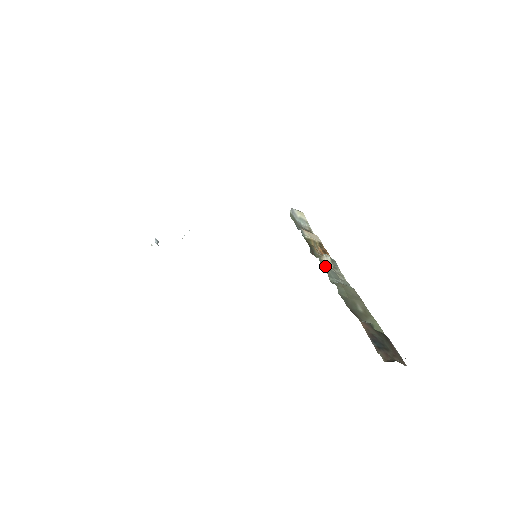
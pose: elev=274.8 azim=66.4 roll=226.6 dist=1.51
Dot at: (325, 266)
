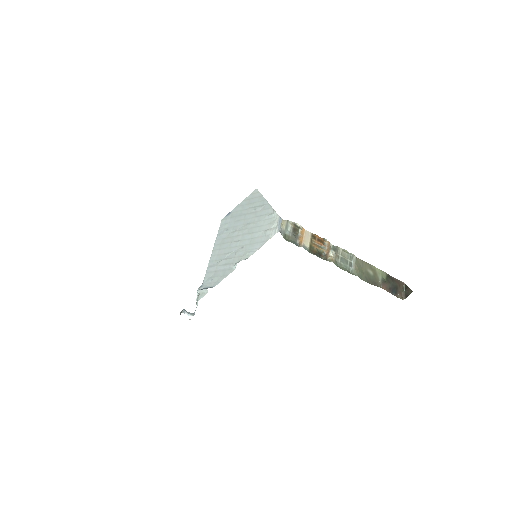
Dot at: (337, 262)
